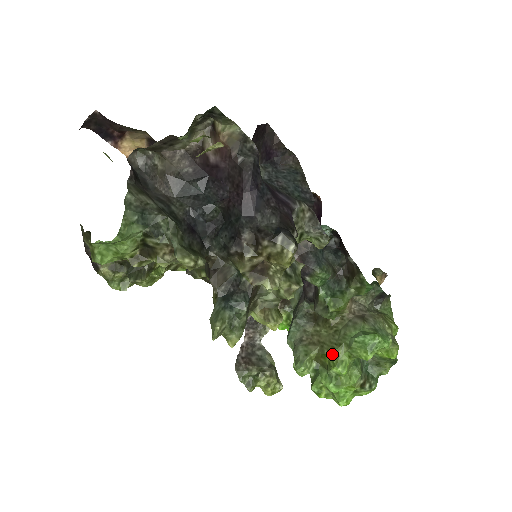
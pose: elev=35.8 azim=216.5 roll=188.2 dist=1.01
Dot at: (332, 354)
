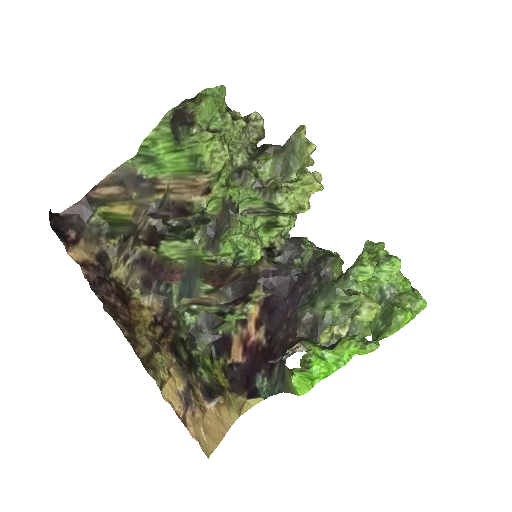
Dot at: occluded
